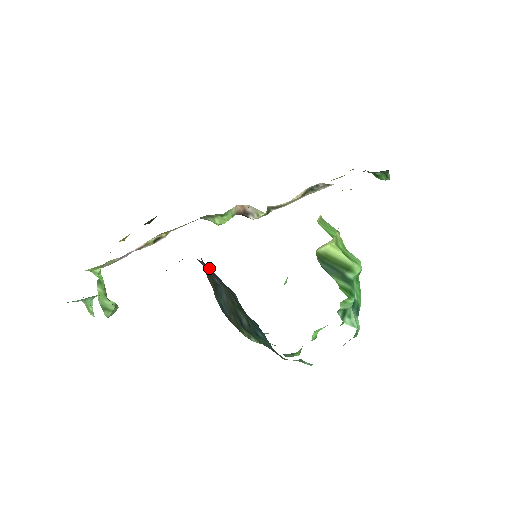
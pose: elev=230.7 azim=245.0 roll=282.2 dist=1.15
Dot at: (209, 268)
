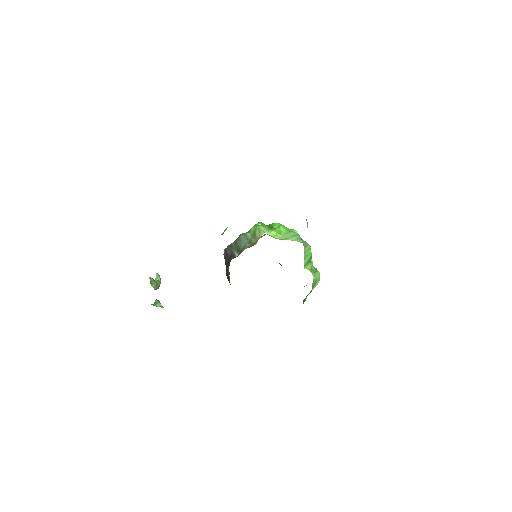
Dot at: occluded
